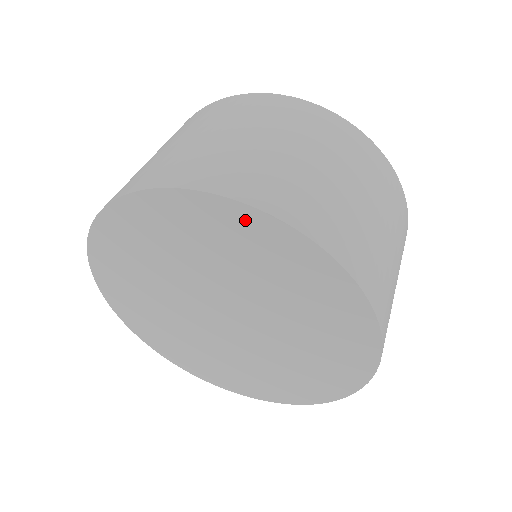
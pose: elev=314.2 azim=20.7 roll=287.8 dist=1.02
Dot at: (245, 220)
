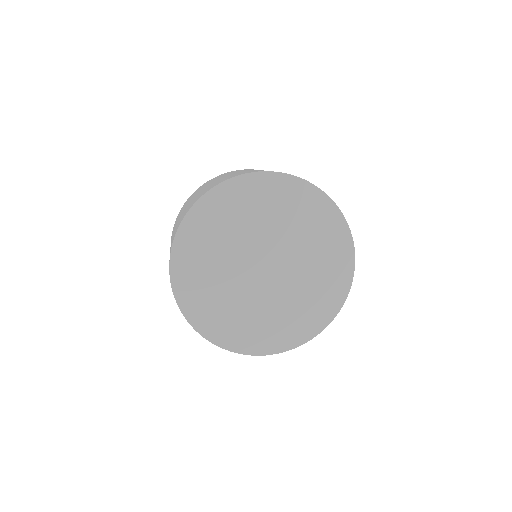
Dot at: (267, 181)
